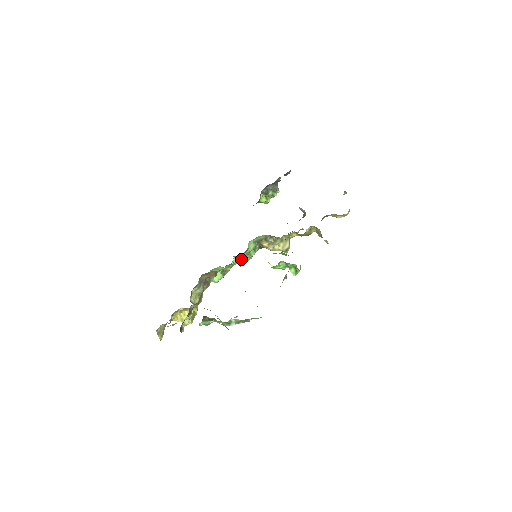
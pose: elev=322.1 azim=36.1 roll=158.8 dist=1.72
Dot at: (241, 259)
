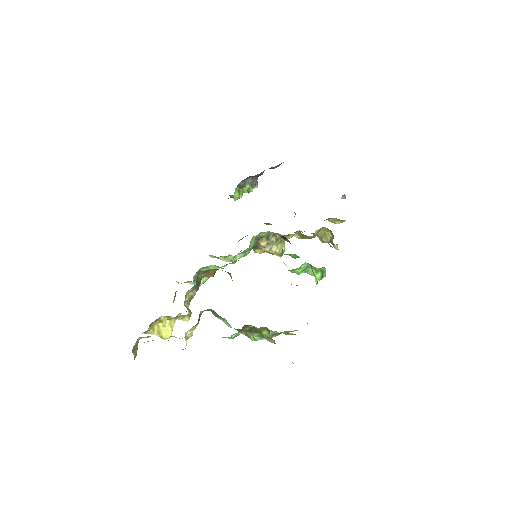
Dot at: (222, 260)
